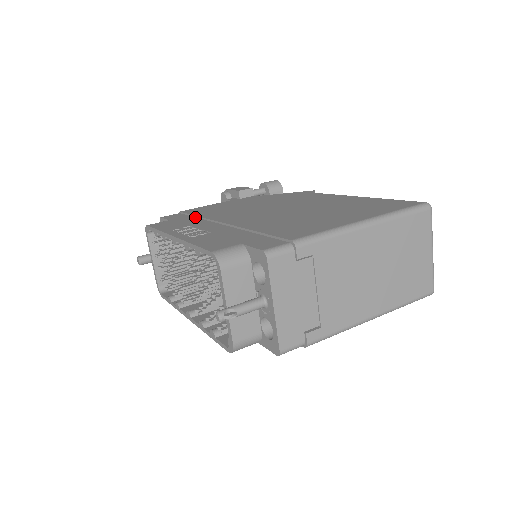
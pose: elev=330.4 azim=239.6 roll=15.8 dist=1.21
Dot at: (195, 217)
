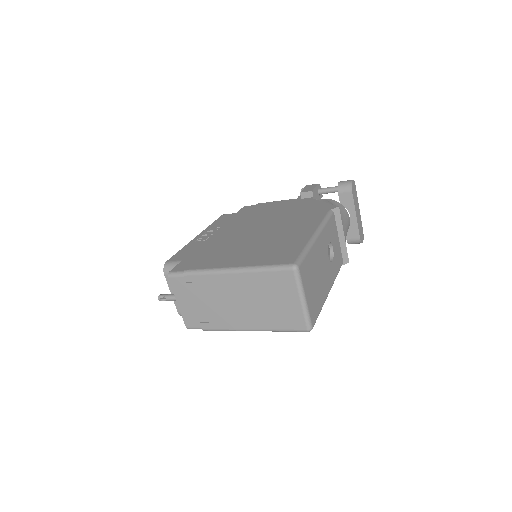
Dot at: occluded
